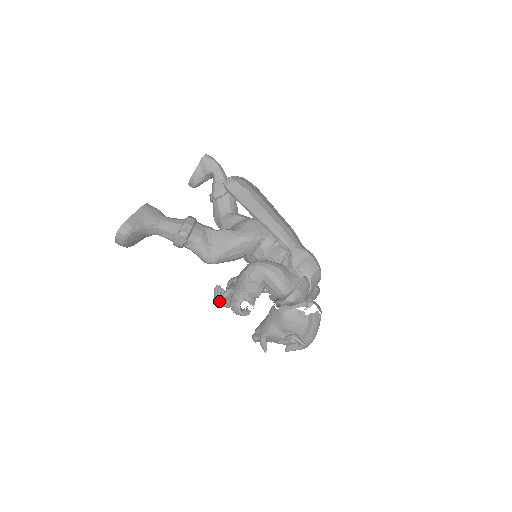
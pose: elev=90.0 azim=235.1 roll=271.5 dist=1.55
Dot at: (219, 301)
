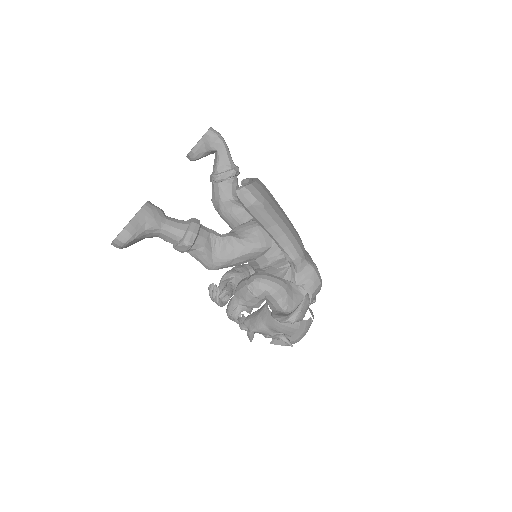
Dot at: (214, 300)
